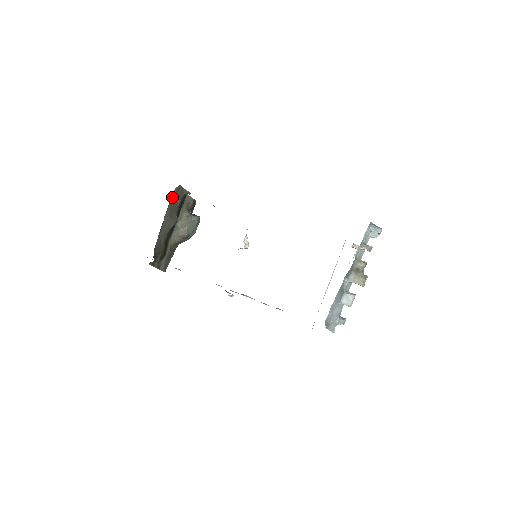
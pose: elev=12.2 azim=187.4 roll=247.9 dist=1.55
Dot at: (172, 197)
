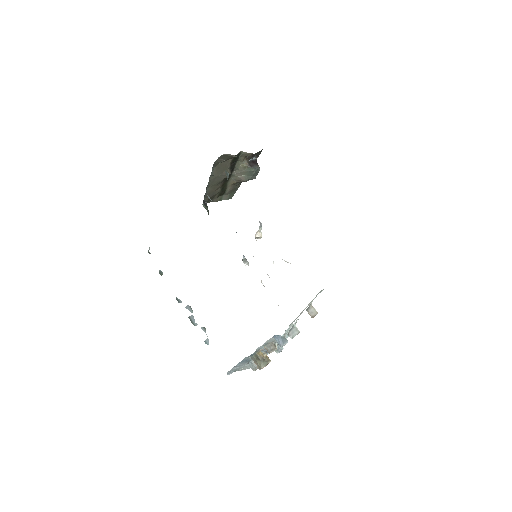
Dot at: (216, 163)
